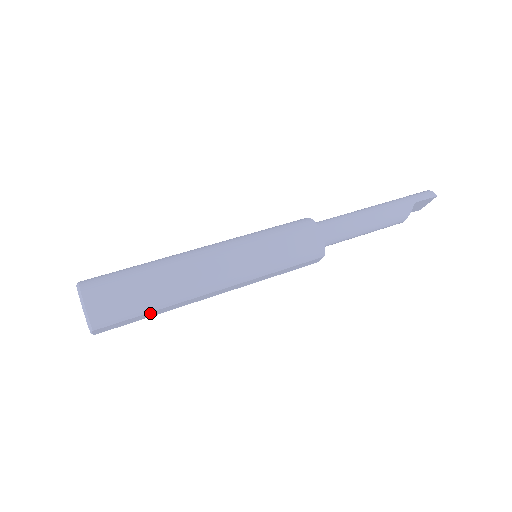
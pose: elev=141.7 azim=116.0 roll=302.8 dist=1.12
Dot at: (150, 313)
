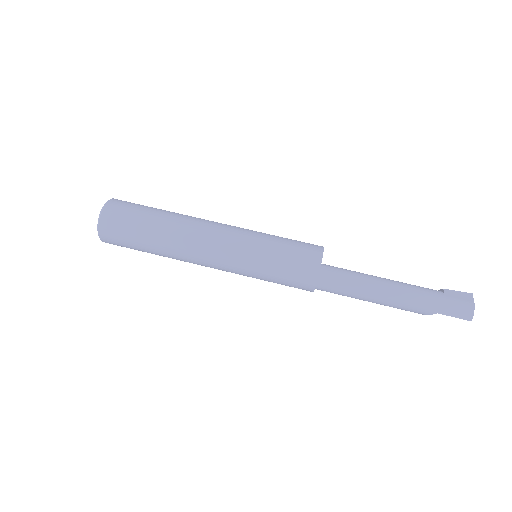
Dot at: occluded
